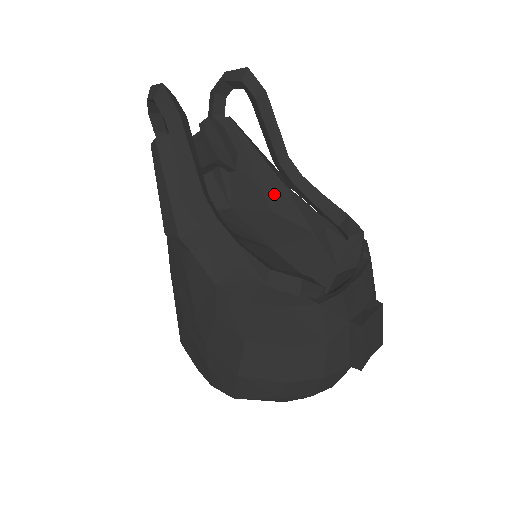
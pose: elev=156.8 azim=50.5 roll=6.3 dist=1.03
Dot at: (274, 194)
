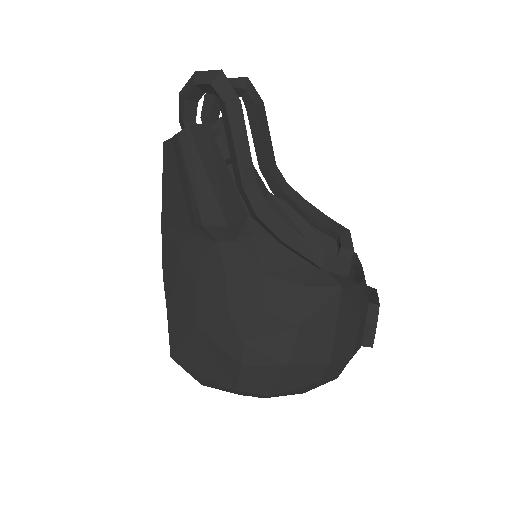
Dot at: occluded
